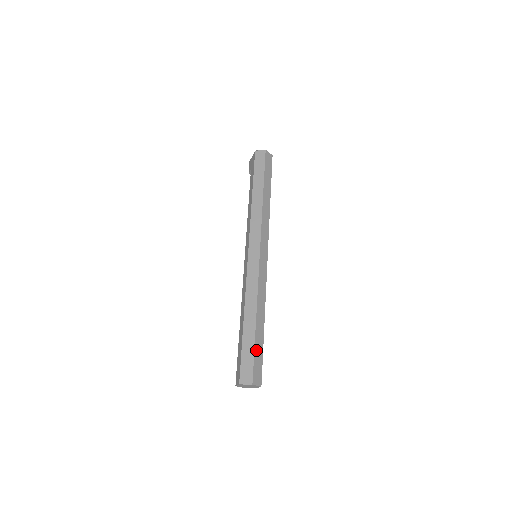
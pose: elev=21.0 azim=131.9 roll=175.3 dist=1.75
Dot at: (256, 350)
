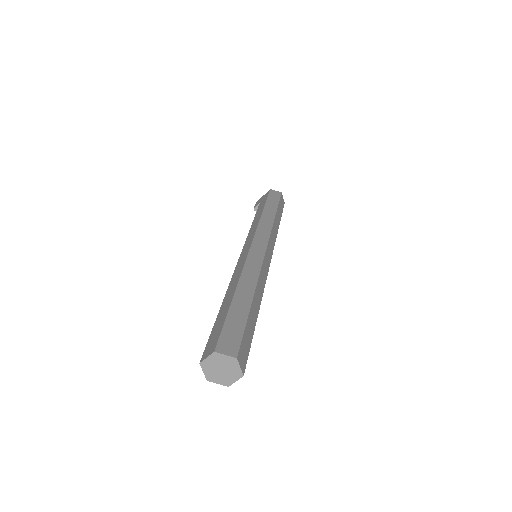
Dot at: (247, 326)
